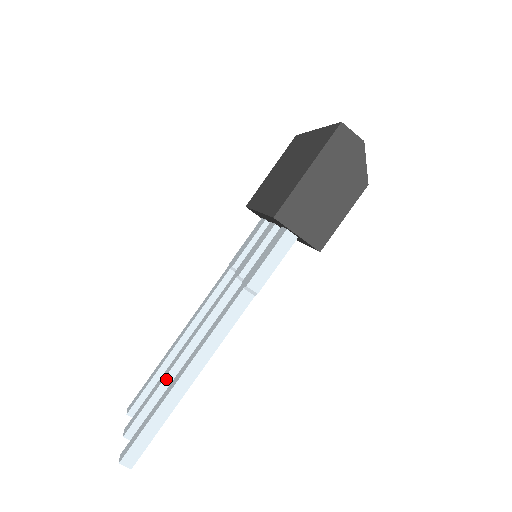
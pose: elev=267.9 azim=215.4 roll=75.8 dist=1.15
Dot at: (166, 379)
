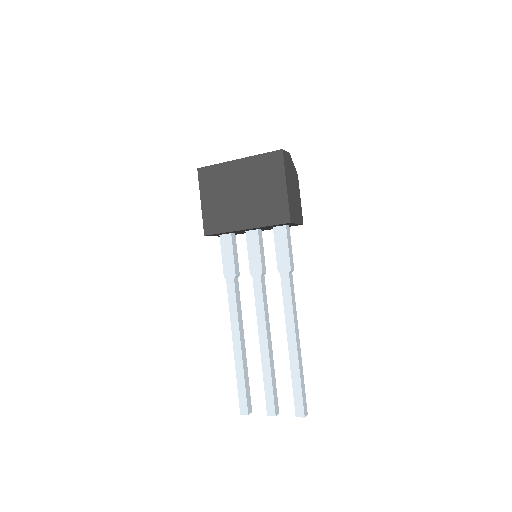
Dot at: (270, 364)
